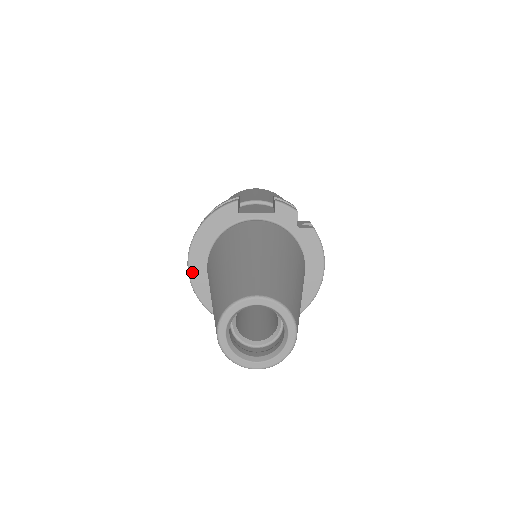
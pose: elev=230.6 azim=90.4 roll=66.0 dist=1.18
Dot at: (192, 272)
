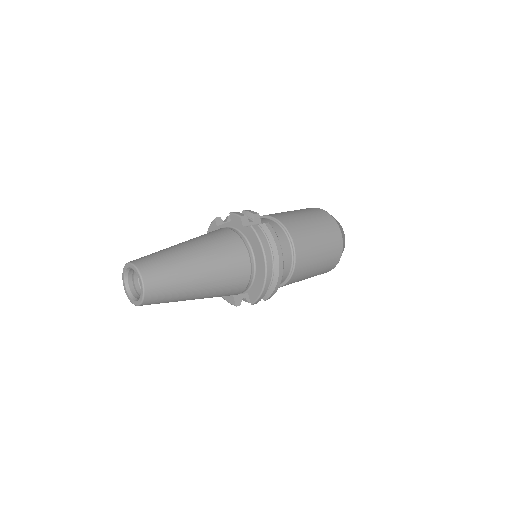
Dot at: occluded
